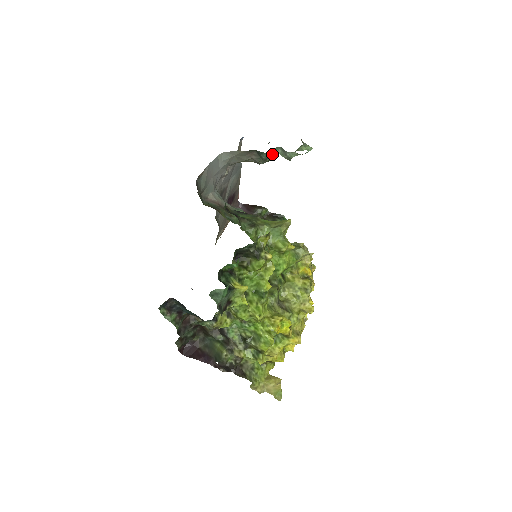
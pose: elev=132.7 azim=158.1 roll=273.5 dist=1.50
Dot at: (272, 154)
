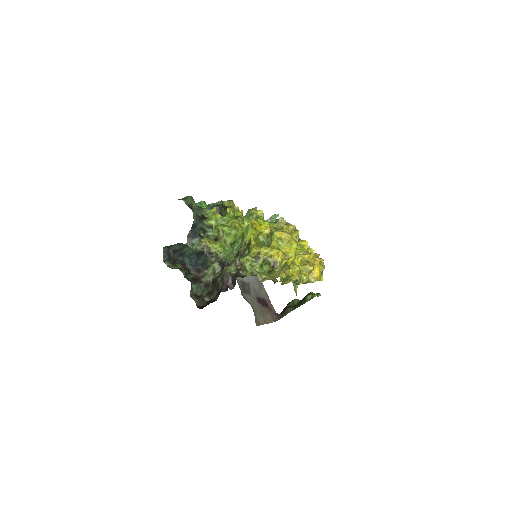
Dot at: occluded
